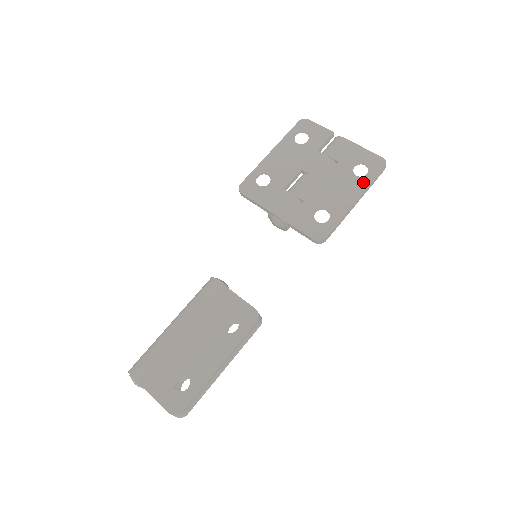
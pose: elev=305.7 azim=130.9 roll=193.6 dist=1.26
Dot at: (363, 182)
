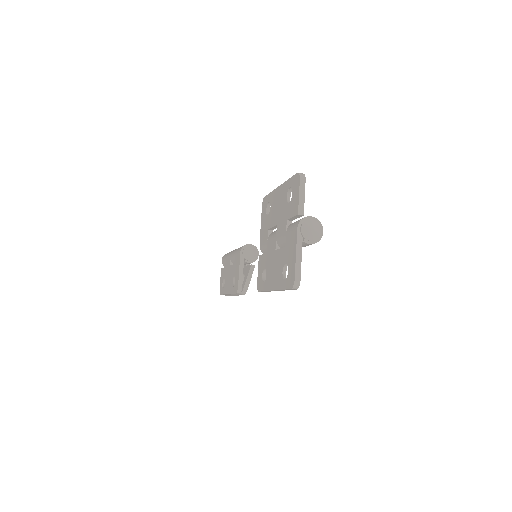
Dot at: (281, 282)
